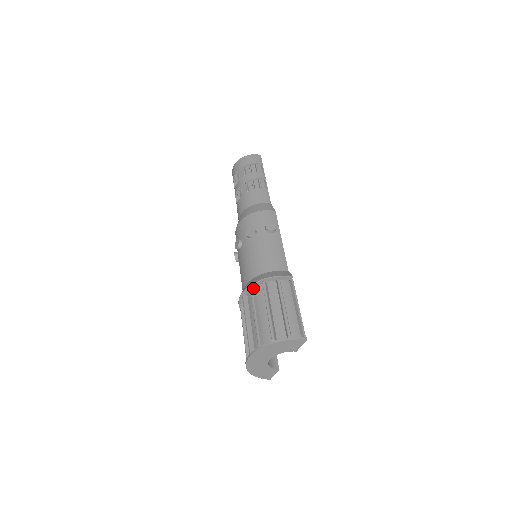
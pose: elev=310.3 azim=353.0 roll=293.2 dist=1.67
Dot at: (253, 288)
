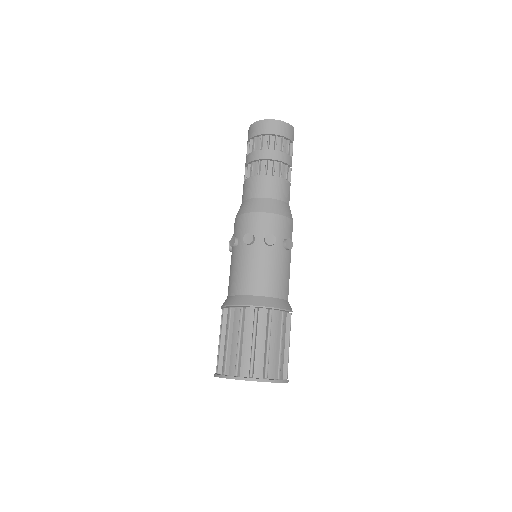
Dot at: (258, 309)
